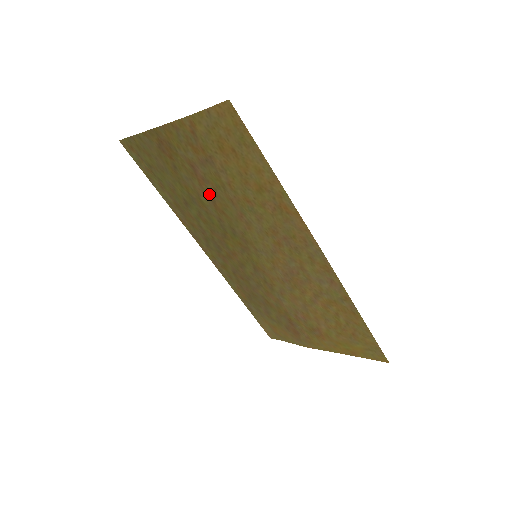
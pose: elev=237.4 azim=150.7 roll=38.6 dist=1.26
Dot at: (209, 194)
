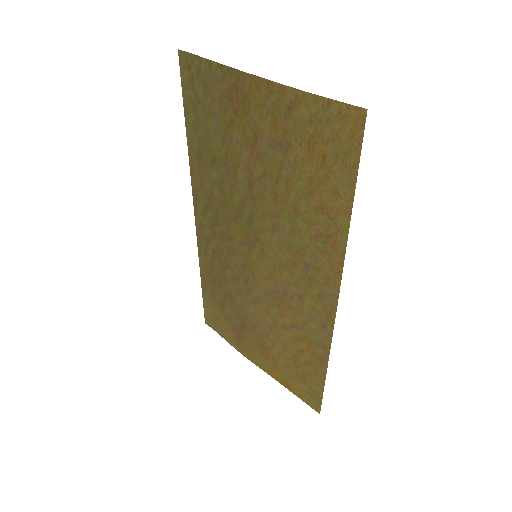
Dot at: (252, 173)
